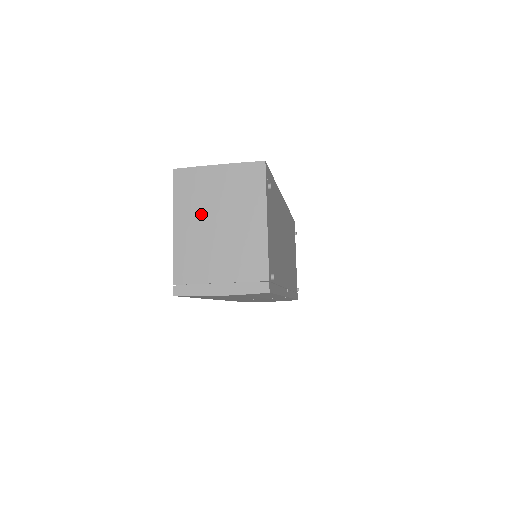
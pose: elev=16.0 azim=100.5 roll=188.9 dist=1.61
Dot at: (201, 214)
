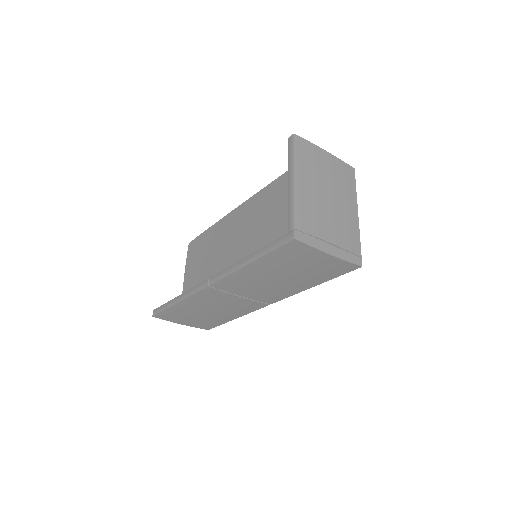
Dot at: (316, 181)
